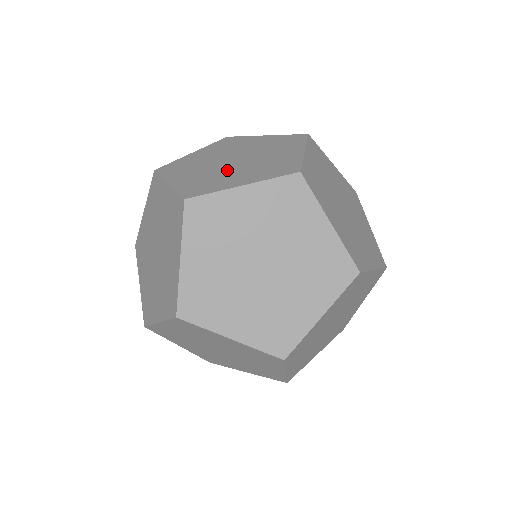
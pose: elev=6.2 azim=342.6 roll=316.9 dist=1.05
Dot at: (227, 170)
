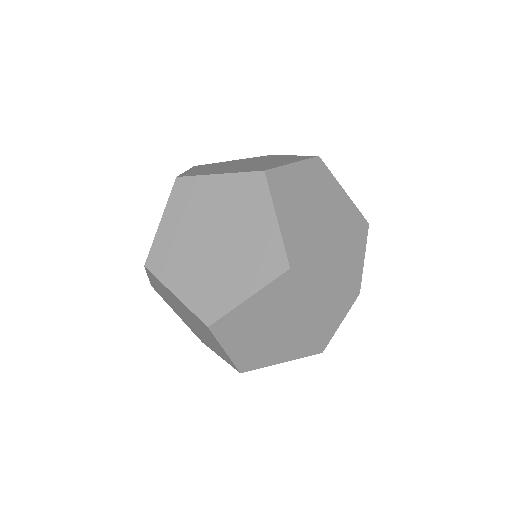
Dot at: (256, 165)
